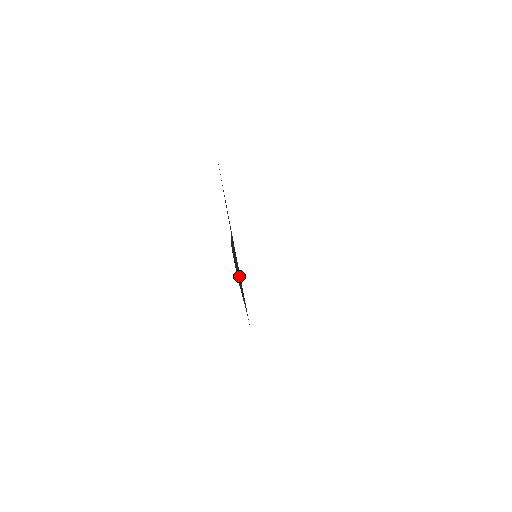
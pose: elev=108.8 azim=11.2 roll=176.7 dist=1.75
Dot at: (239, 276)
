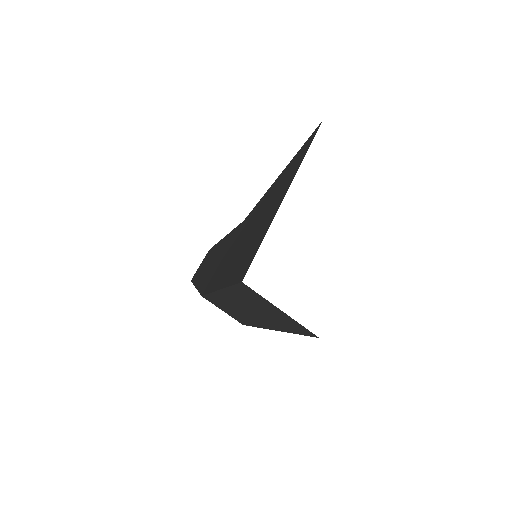
Dot at: (222, 260)
